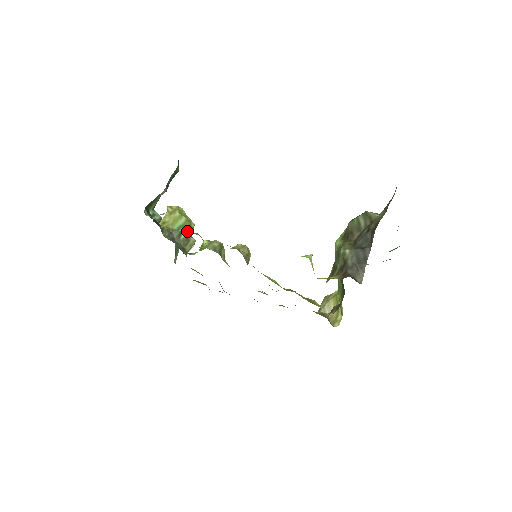
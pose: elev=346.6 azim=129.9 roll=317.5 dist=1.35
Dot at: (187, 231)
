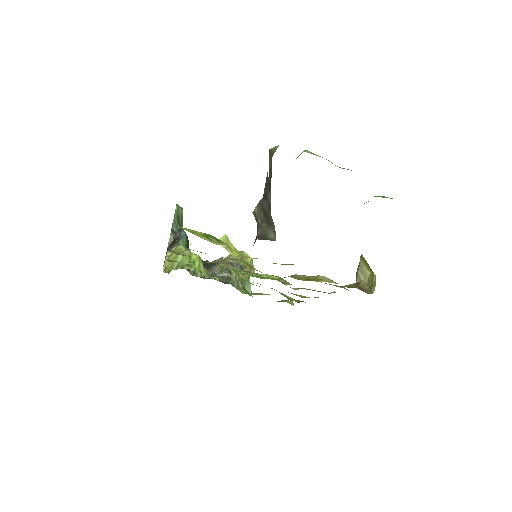
Dot at: (187, 266)
